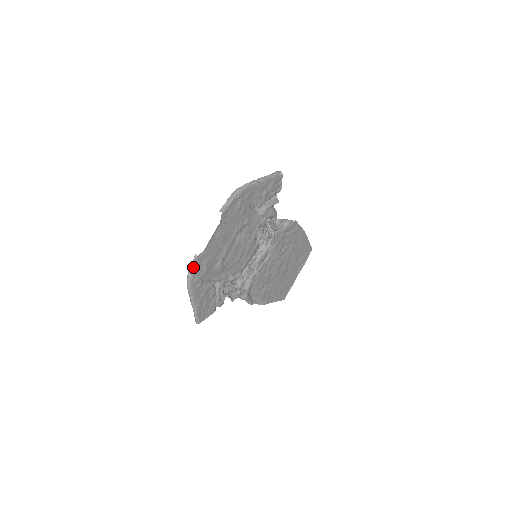
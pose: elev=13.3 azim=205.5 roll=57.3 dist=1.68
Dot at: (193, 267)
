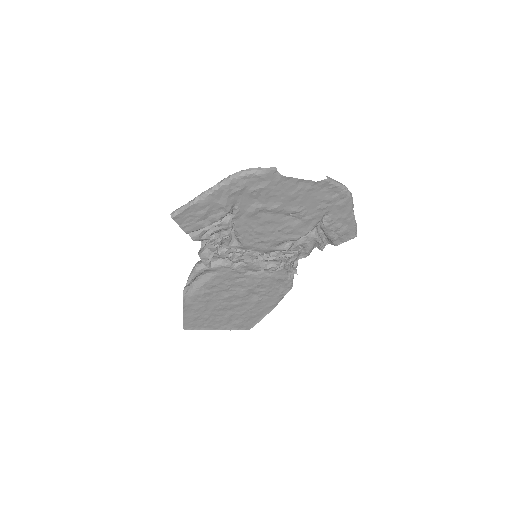
Dot at: (260, 171)
